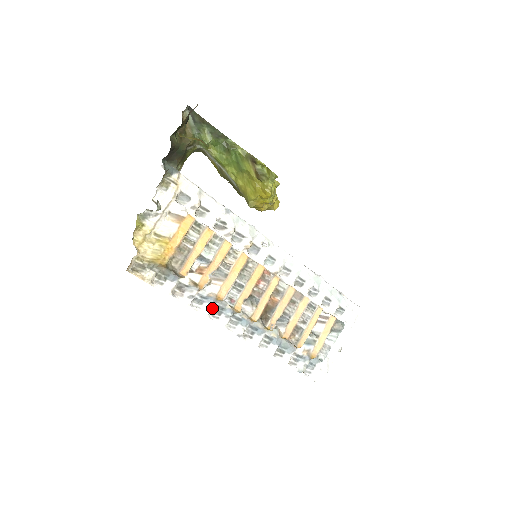
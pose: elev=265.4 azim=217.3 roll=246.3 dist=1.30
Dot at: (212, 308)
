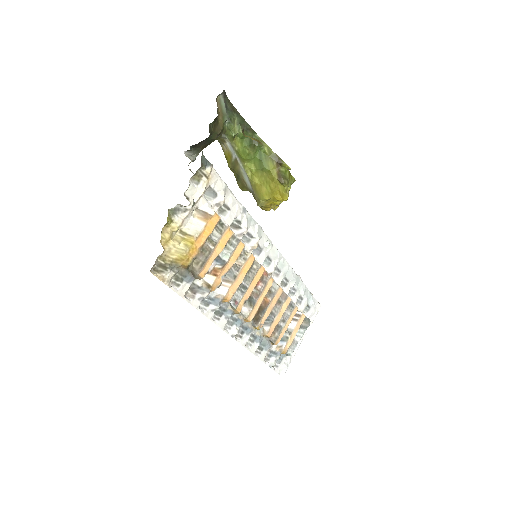
Dot at: (216, 309)
